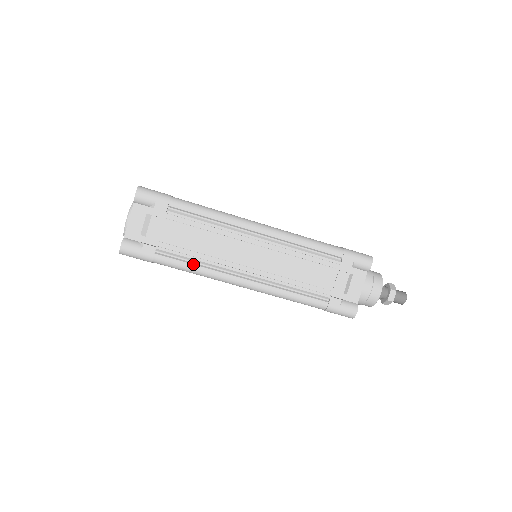
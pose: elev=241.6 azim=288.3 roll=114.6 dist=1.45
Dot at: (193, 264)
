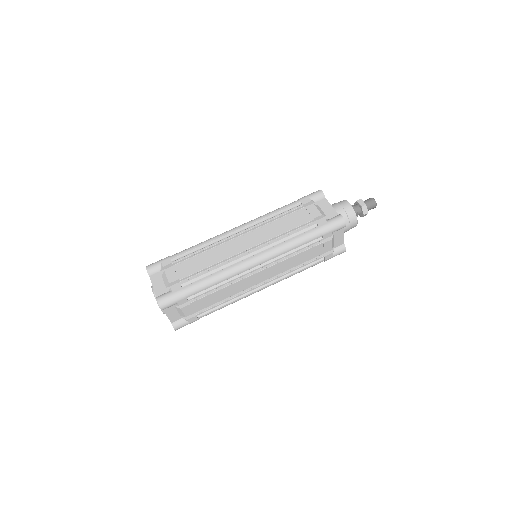
Dot at: (212, 274)
